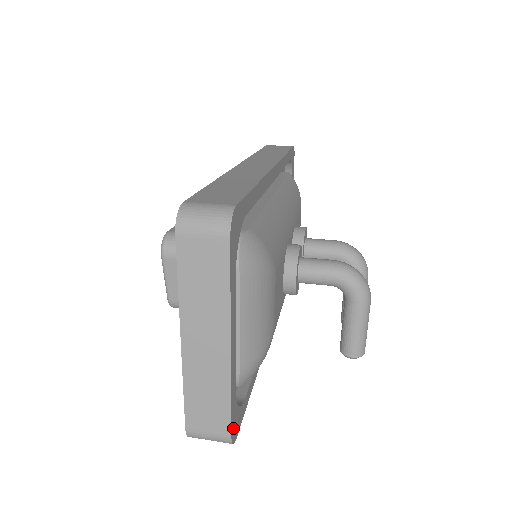
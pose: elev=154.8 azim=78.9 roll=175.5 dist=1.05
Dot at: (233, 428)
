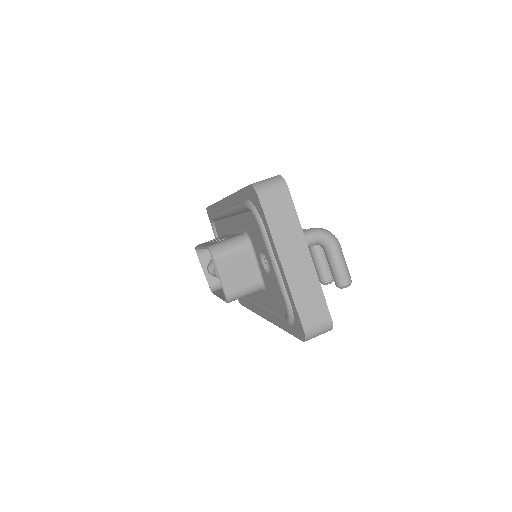
Dot at: (329, 316)
